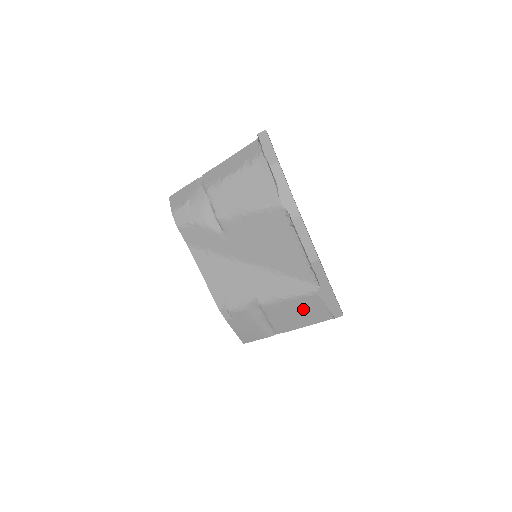
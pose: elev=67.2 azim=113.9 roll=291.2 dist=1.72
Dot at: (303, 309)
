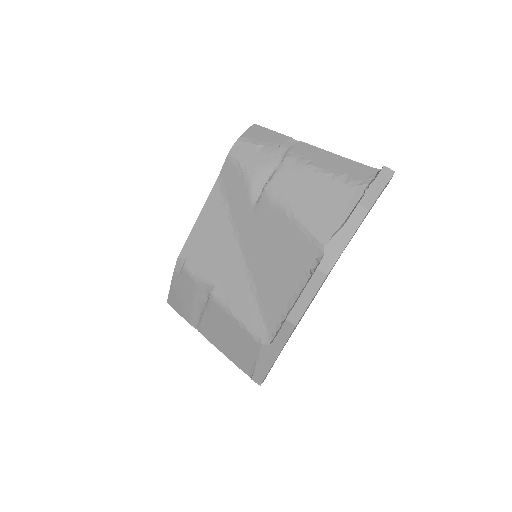
Dot at: (237, 341)
